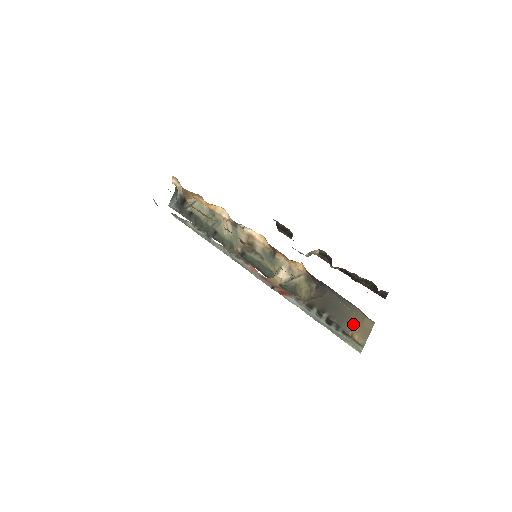
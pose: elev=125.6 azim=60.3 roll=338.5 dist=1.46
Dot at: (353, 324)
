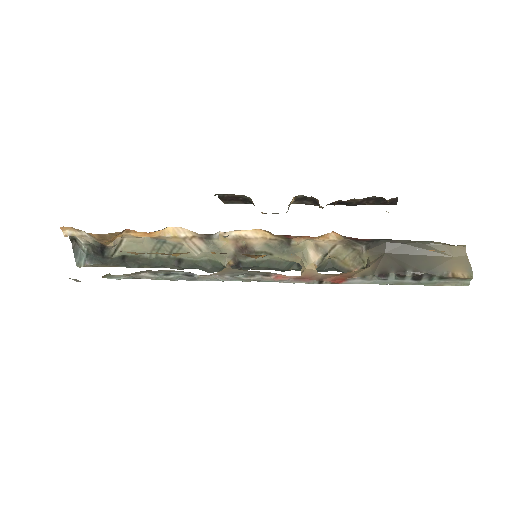
Dot at: (445, 263)
